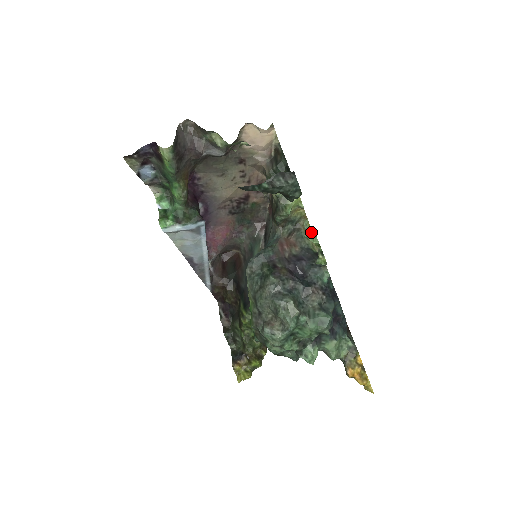
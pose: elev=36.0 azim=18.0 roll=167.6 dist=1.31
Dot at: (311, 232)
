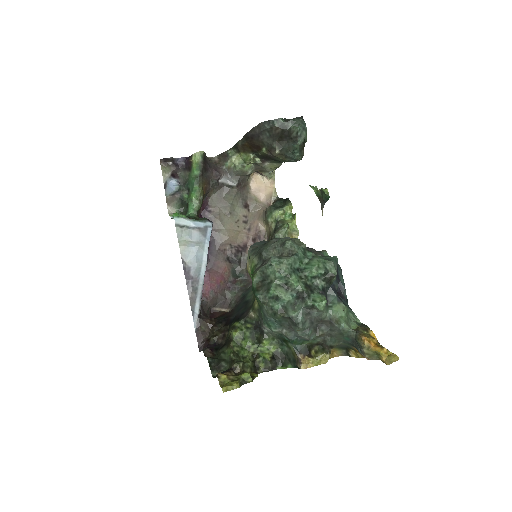
Dot at: occluded
